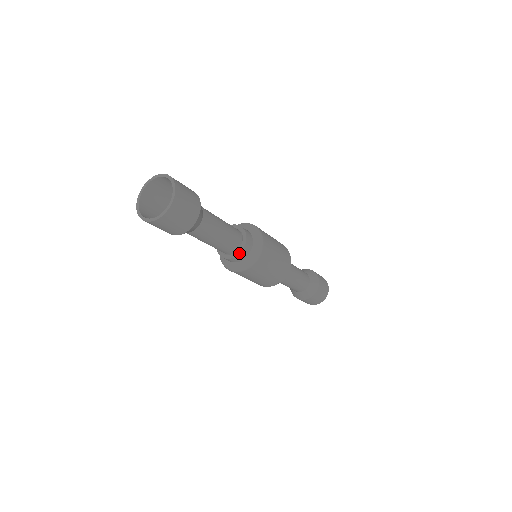
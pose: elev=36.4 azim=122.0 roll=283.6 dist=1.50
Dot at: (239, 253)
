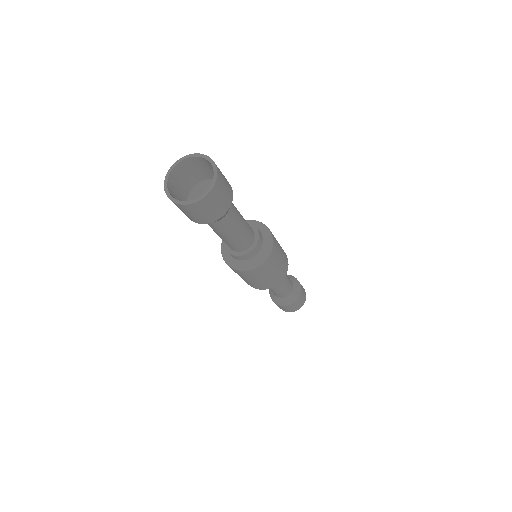
Dot at: (247, 253)
